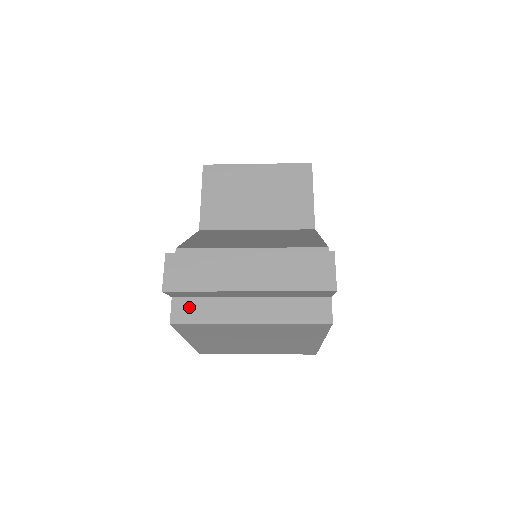
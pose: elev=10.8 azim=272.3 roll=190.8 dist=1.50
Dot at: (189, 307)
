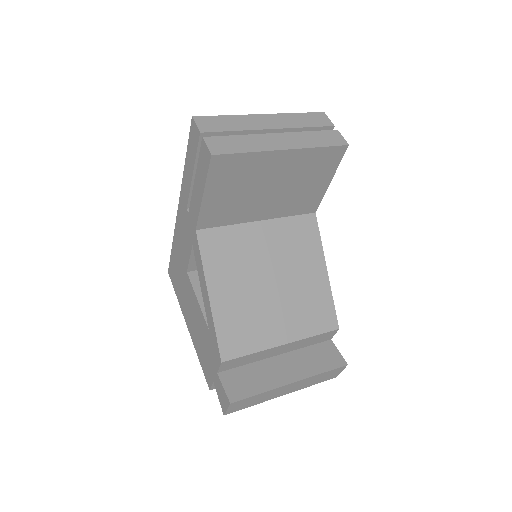
Dot at: occluded
